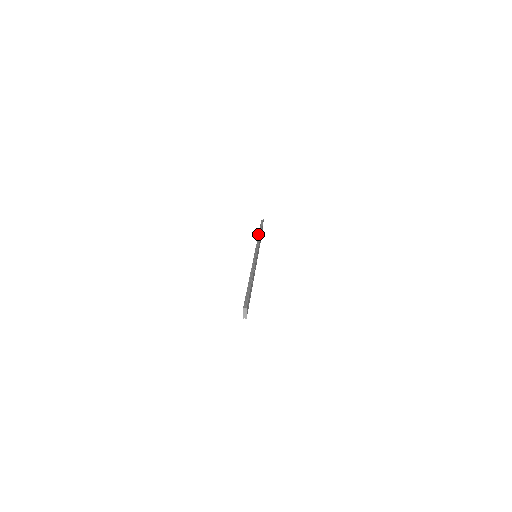
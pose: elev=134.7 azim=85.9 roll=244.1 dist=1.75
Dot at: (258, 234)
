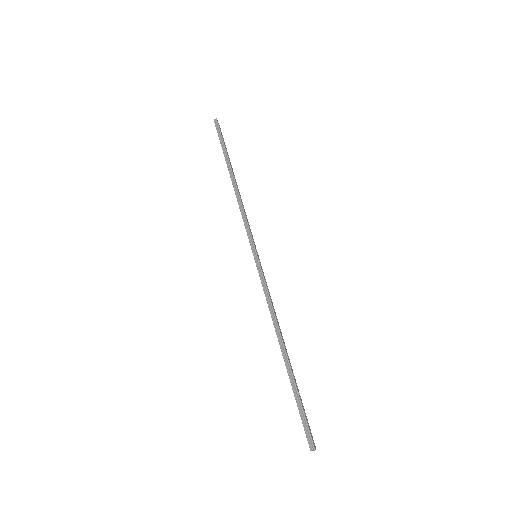
Dot at: (232, 184)
